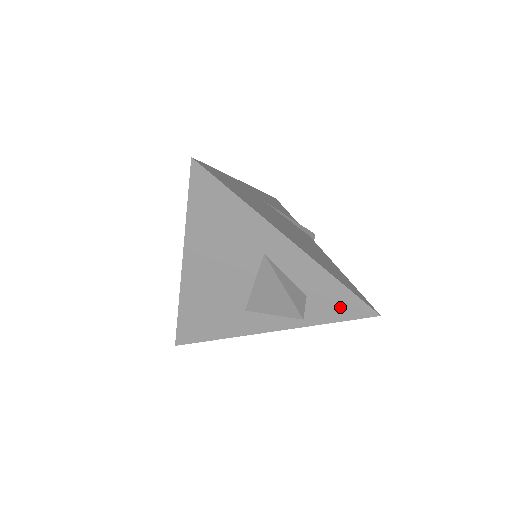
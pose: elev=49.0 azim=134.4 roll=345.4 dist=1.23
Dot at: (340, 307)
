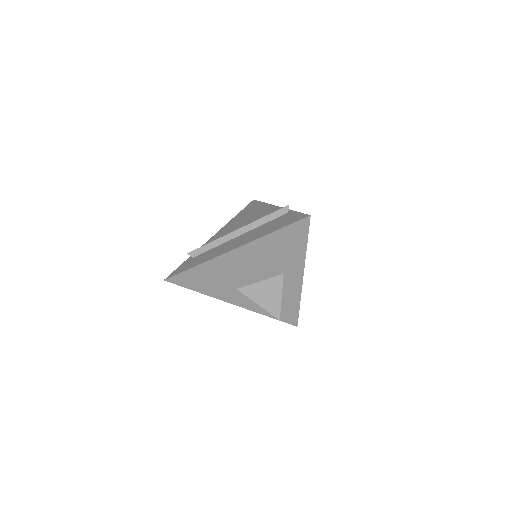
Dot at: (285, 314)
